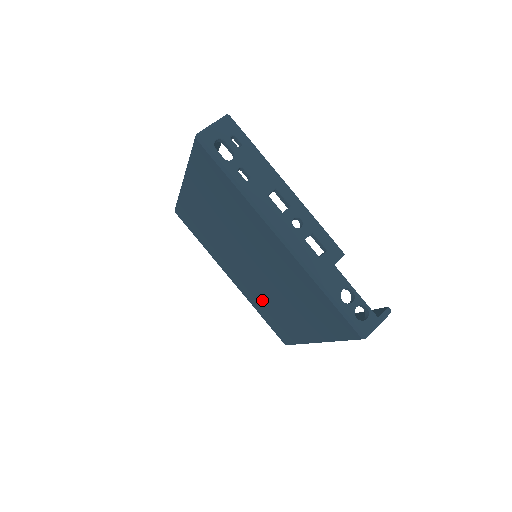
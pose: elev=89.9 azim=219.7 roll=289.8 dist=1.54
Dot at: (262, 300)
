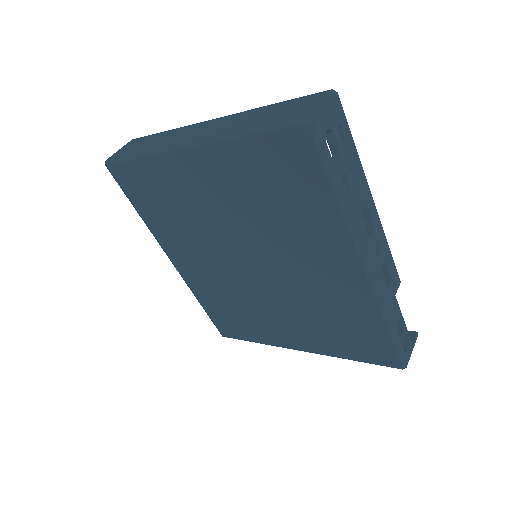
Dot at: (228, 297)
